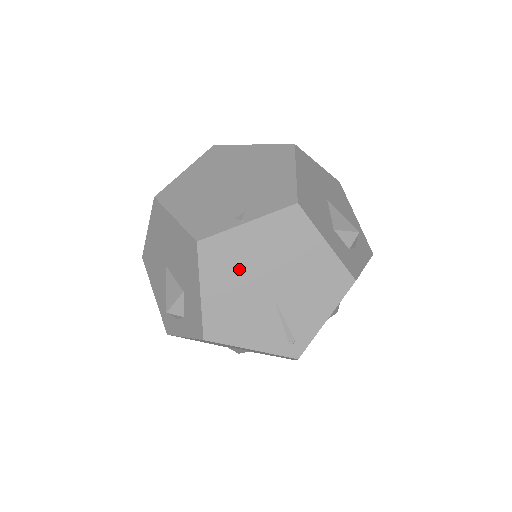
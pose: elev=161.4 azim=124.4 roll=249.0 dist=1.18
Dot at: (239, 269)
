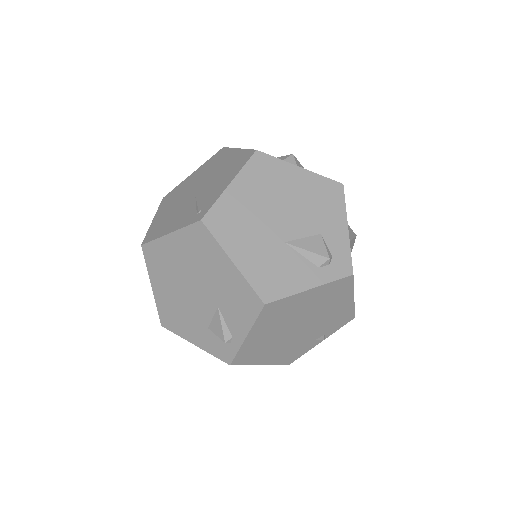
Dot at: (180, 195)
